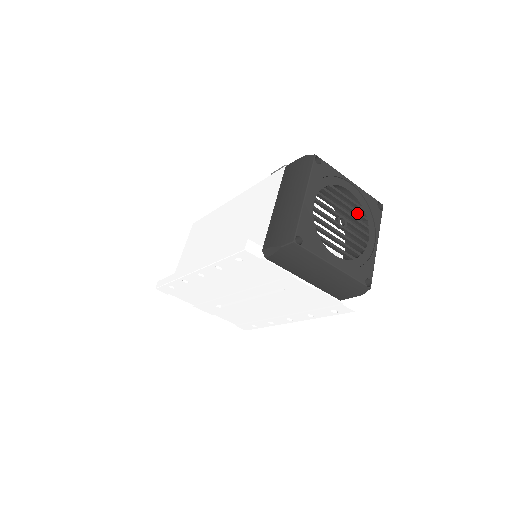
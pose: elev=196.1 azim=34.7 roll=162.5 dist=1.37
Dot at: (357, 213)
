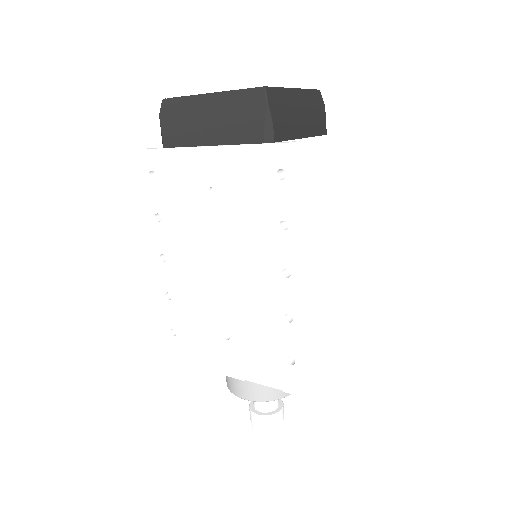
Dot at: occluded
